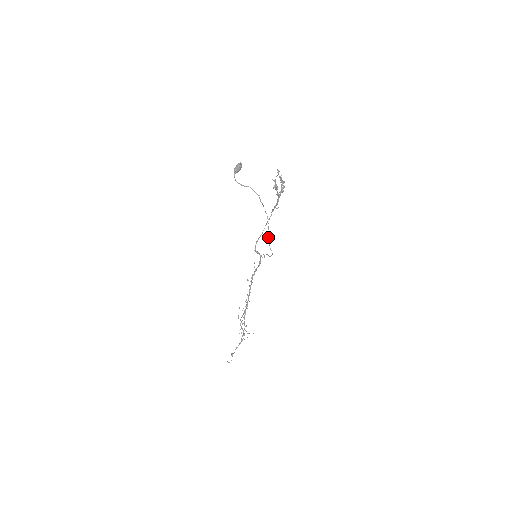
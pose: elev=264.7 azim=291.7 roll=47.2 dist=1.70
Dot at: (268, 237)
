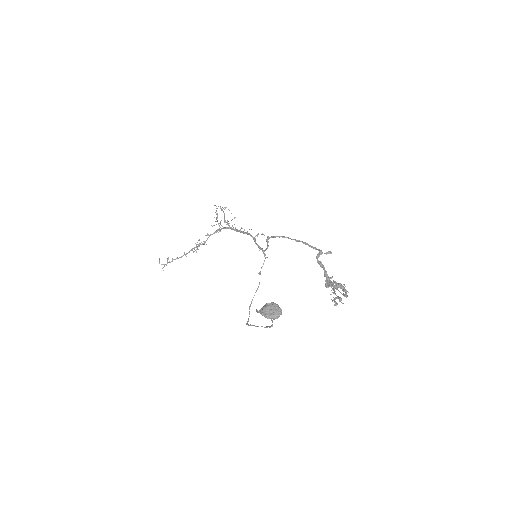
Dot at: (252, 325)
